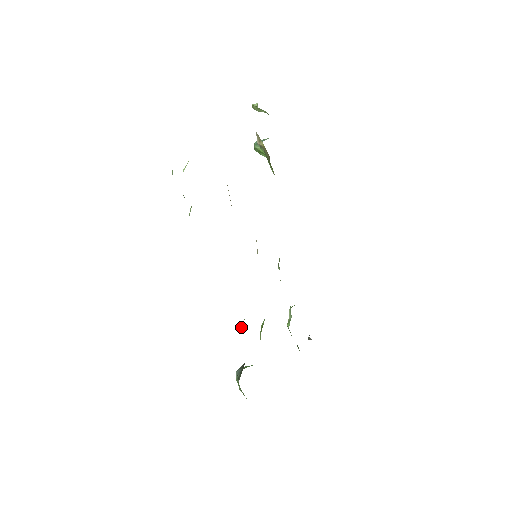
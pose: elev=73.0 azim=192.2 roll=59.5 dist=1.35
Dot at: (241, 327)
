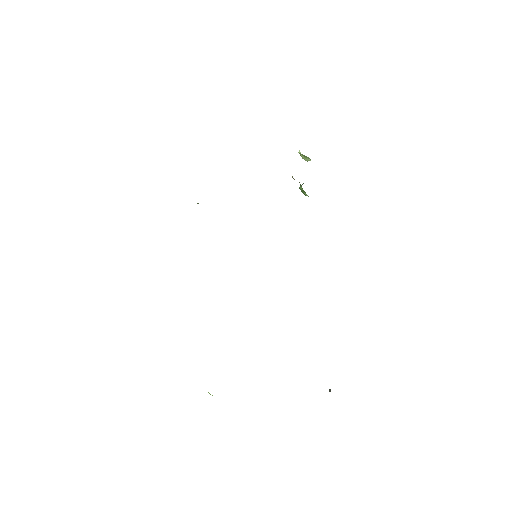
Dot at: occluded
